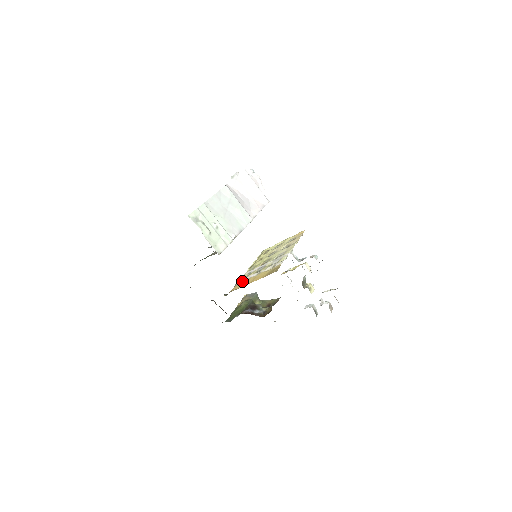
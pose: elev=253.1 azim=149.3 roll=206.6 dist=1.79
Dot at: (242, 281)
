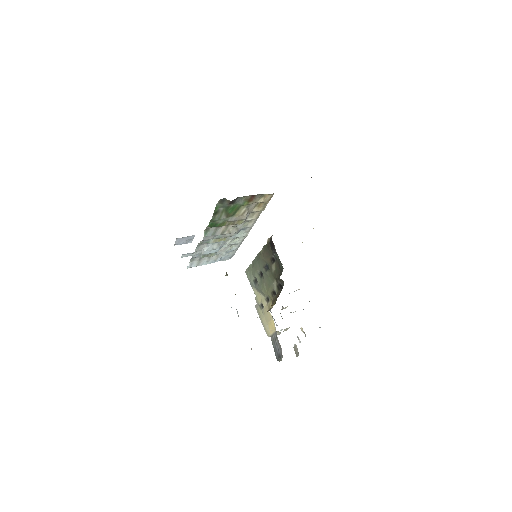
Dot at: occluded
